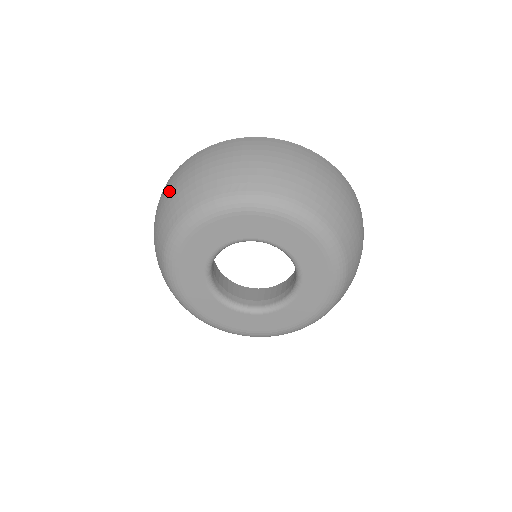
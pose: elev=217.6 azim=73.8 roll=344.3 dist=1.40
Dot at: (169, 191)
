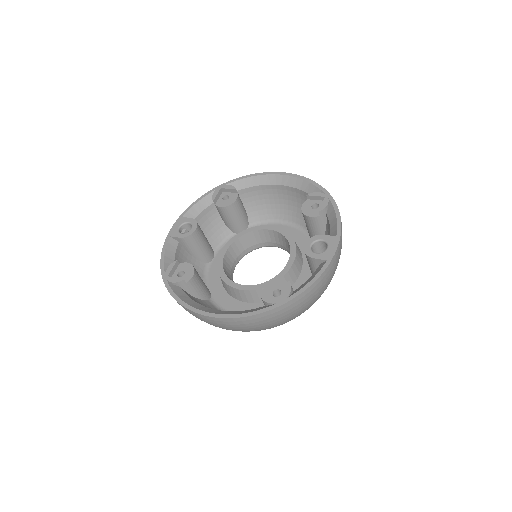
Dot at: occluded
